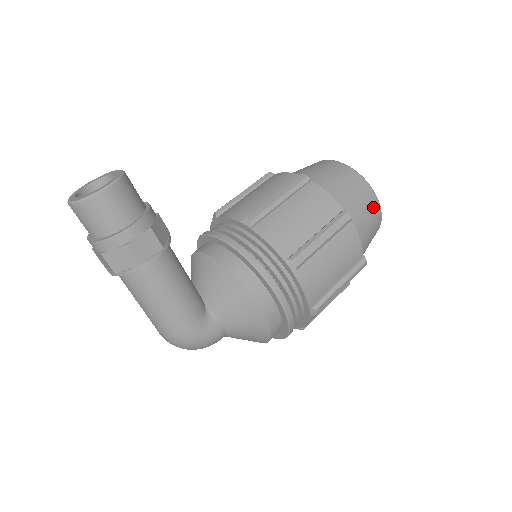
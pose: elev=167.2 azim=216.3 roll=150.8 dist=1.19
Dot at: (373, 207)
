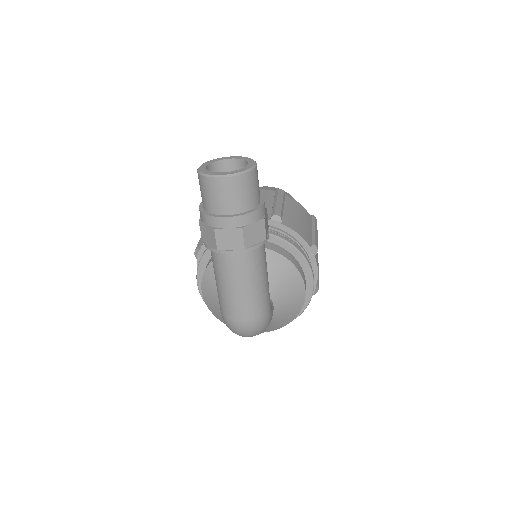
Dot at: occluded
